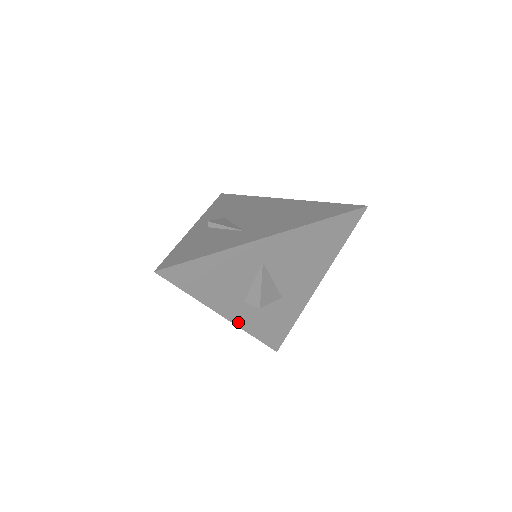
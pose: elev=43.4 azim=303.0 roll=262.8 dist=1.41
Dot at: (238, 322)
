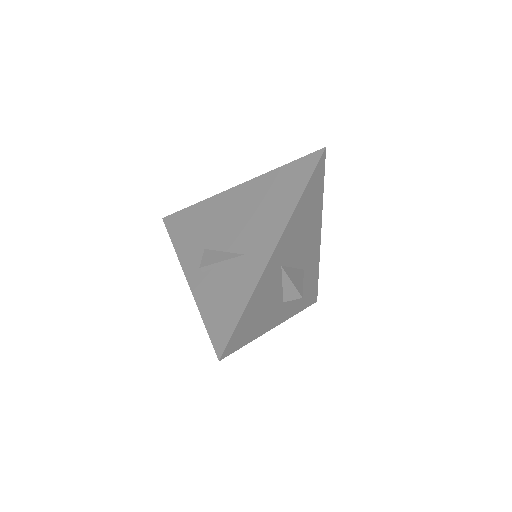
Dot at: (286, 317)
